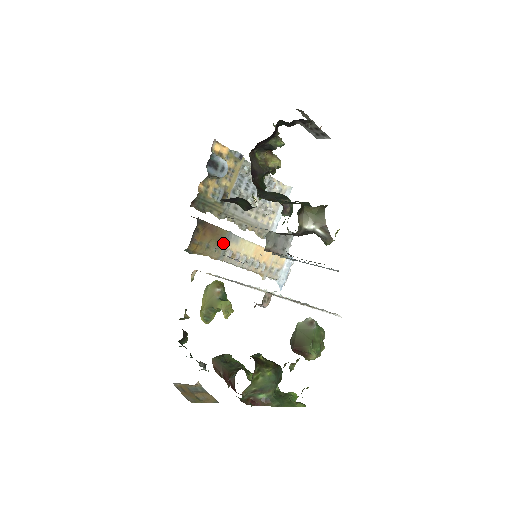
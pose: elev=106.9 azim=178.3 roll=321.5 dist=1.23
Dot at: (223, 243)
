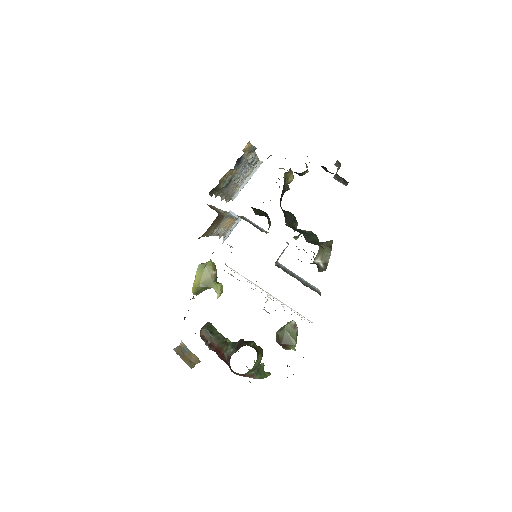
Dot at: (218, 225)
